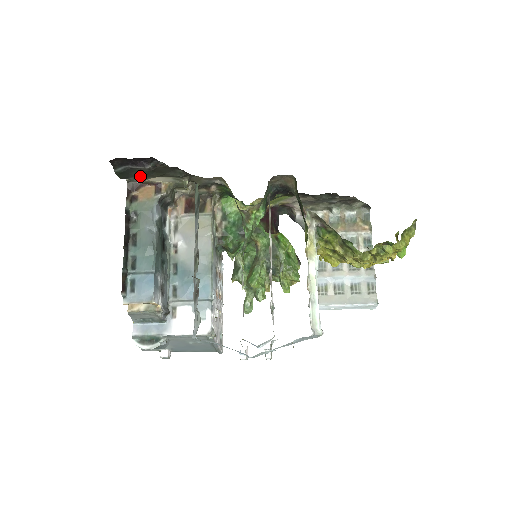
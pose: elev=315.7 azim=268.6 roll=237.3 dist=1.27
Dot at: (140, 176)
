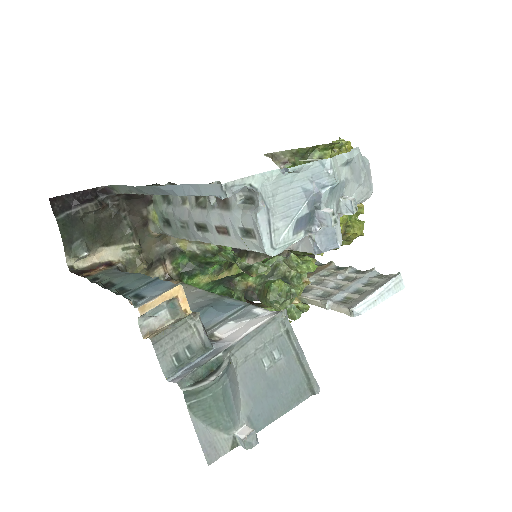
Dot at: (85, 239)
